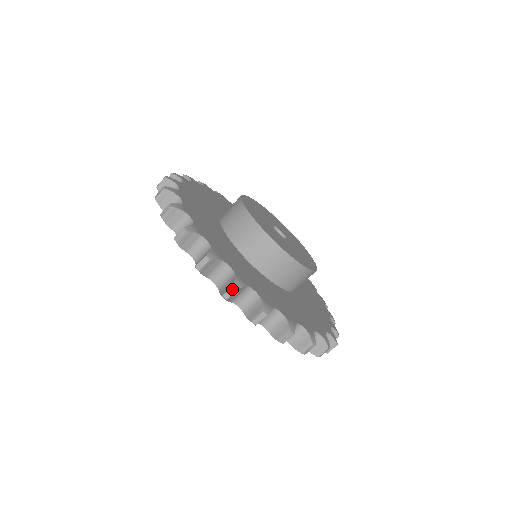
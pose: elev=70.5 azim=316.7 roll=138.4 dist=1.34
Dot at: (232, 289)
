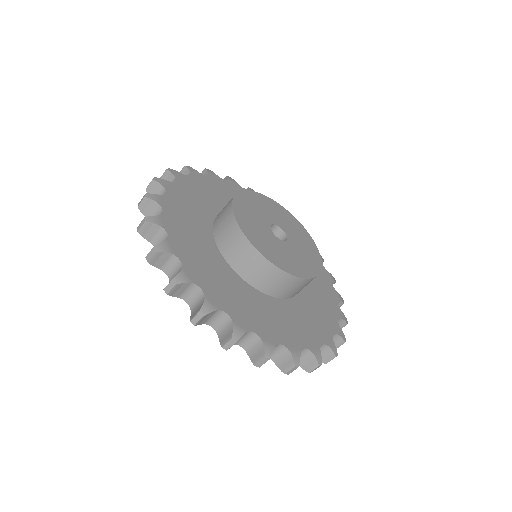
Dot at: (294, 368)
